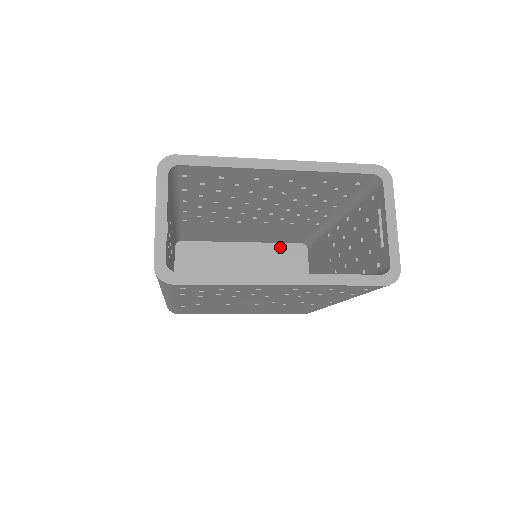
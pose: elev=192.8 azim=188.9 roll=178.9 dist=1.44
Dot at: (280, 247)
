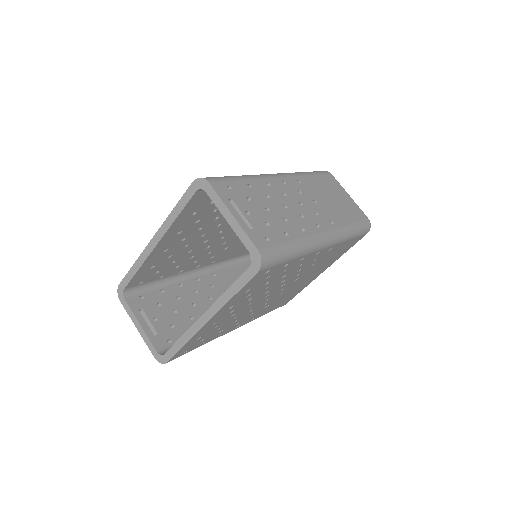
Dot at: occluded
